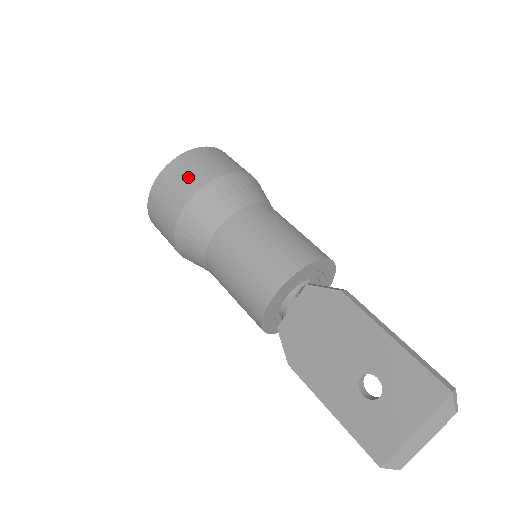
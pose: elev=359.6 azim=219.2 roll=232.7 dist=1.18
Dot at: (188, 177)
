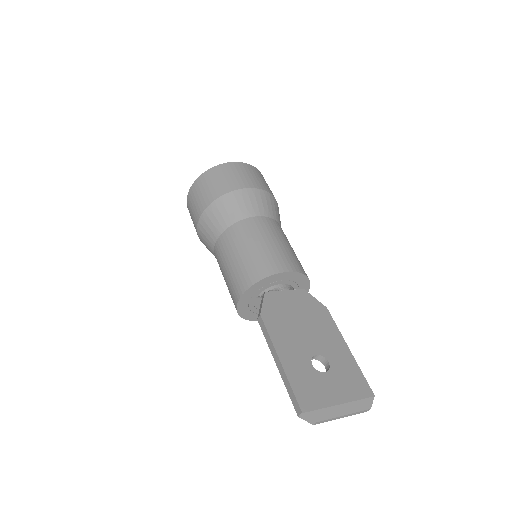
Dot at: (266, 184)
